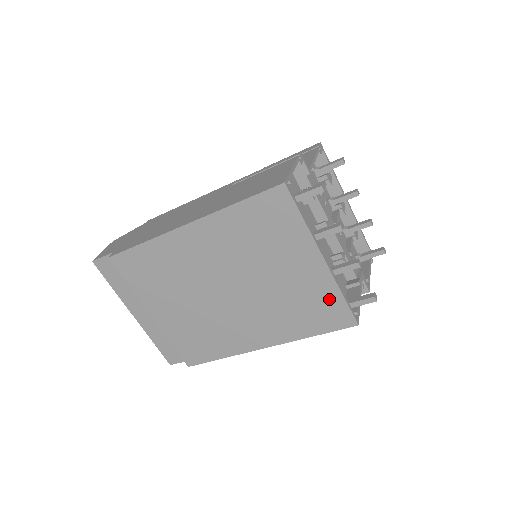
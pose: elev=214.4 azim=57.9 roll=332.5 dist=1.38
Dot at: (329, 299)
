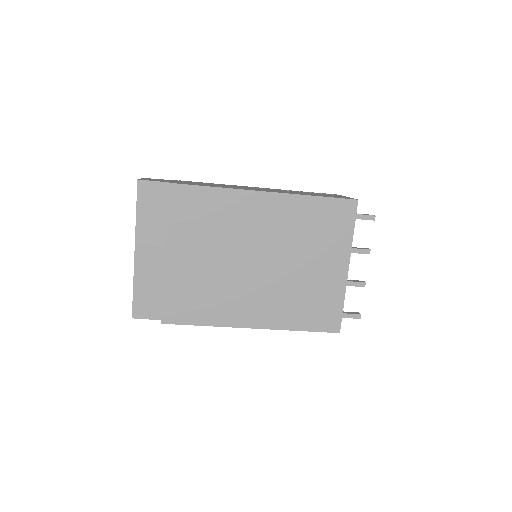
Dot at: (332, 302)
